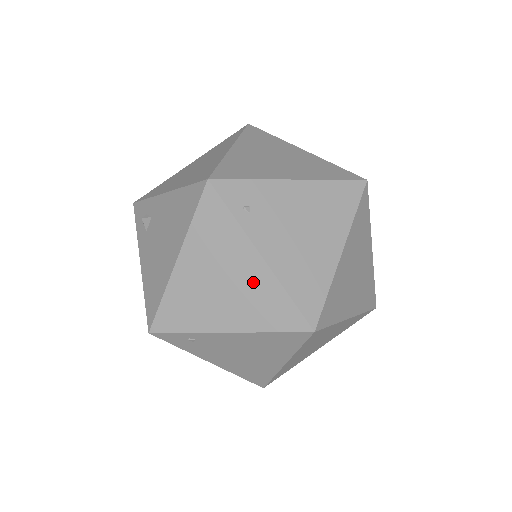
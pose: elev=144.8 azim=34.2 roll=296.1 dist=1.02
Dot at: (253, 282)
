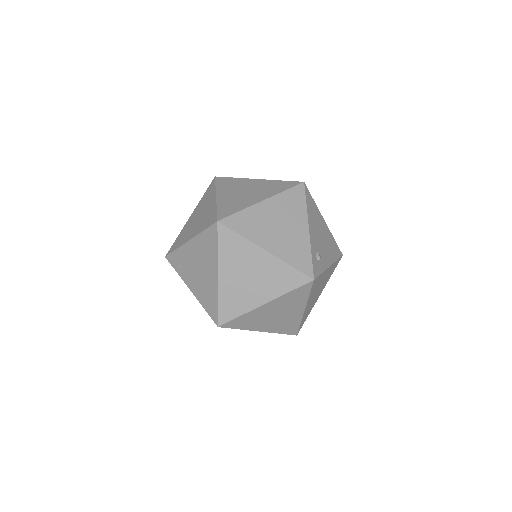
Dot at: occluded
